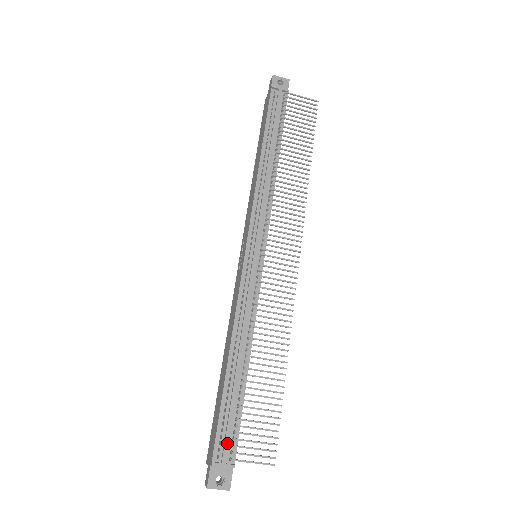
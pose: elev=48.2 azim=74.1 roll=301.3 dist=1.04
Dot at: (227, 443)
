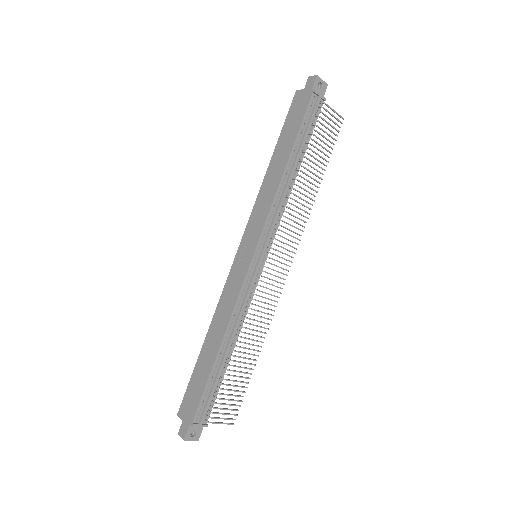
Dot at: (206, 410)
